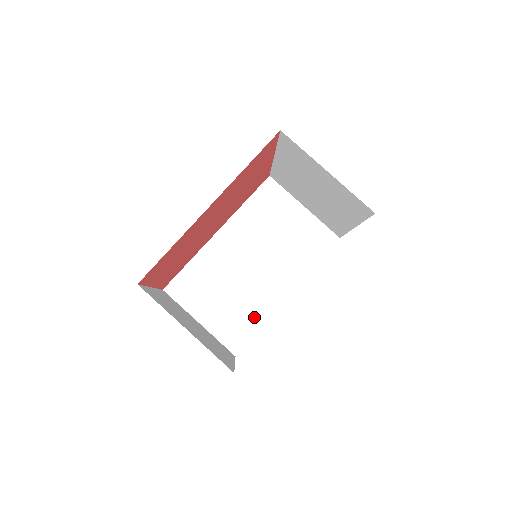
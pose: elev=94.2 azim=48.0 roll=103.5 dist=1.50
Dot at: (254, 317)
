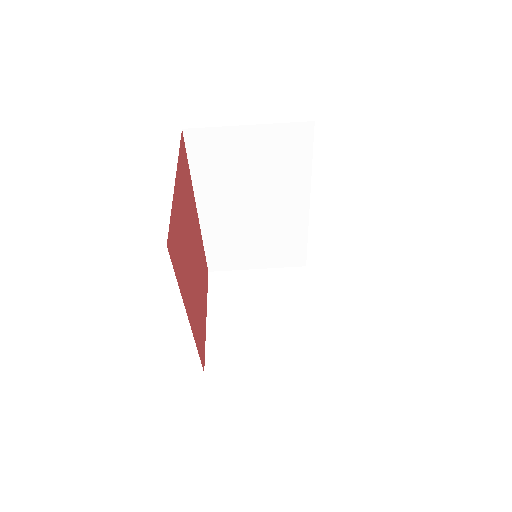
Dot at: (295, 238)
